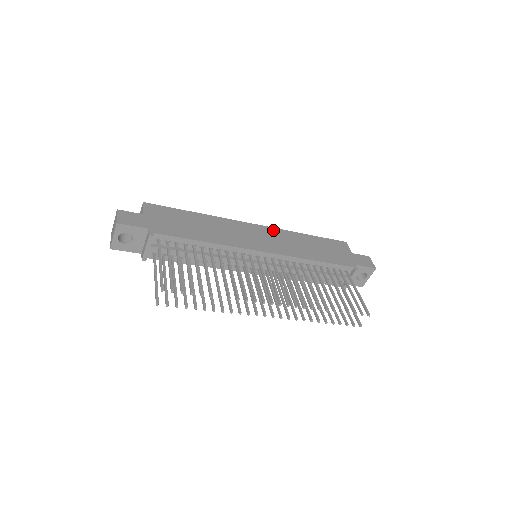
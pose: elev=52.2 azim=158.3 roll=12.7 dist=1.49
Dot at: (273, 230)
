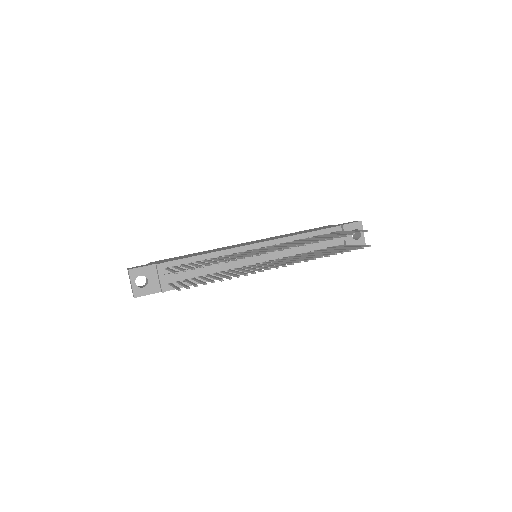
Dot at: (261, 239)
